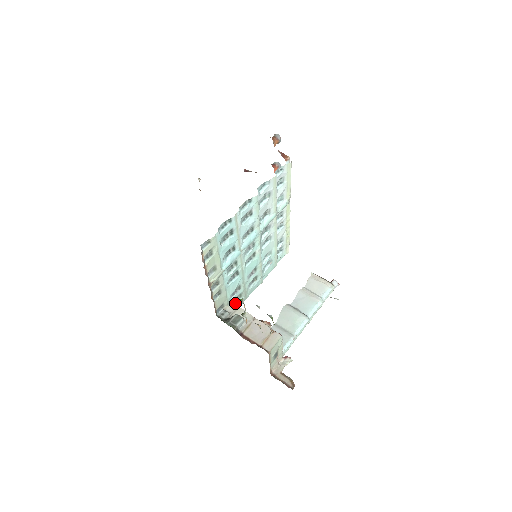
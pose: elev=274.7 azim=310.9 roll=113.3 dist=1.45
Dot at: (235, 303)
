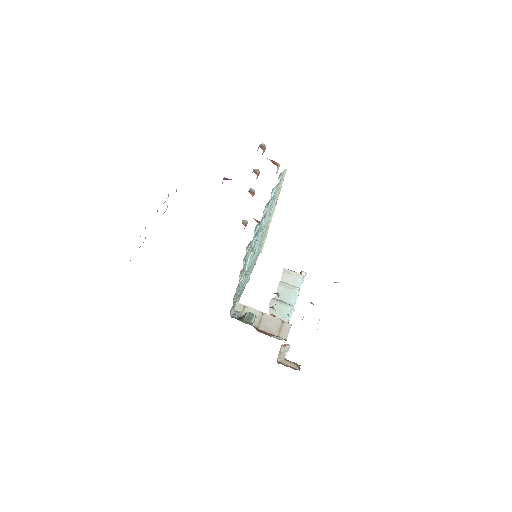
Dot at: occluded
